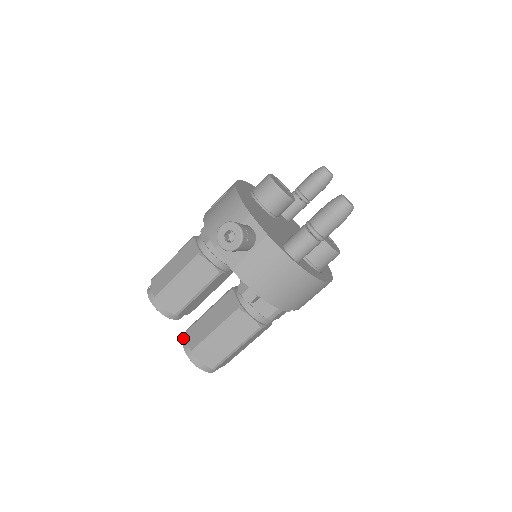
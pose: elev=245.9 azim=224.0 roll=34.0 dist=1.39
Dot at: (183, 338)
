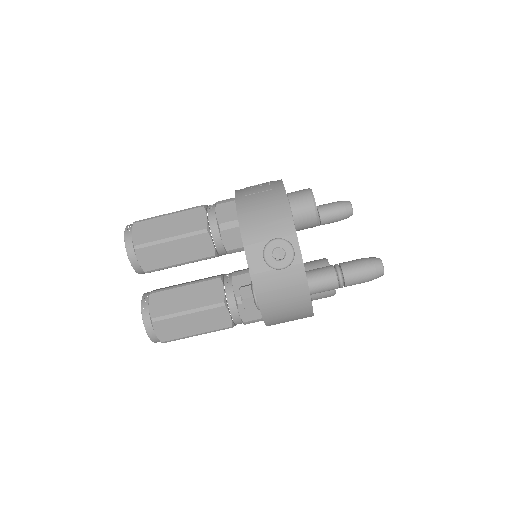
Dot at: (143, 298)
